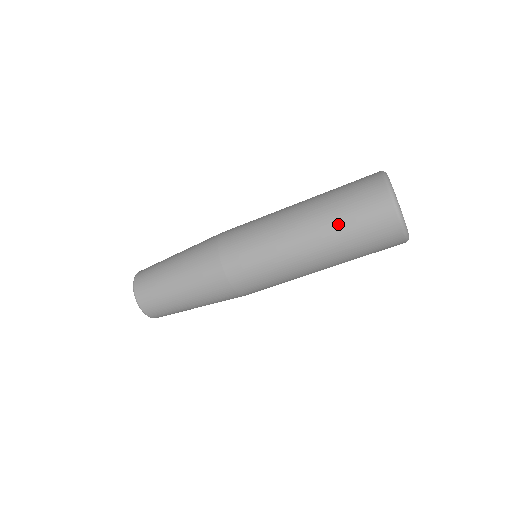
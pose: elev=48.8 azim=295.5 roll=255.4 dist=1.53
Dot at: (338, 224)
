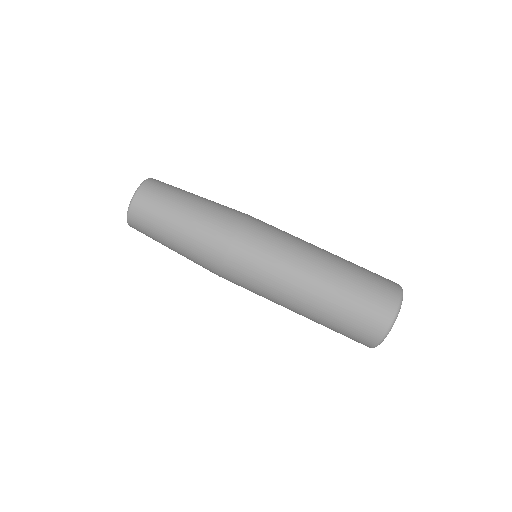
Dot at: occluded
